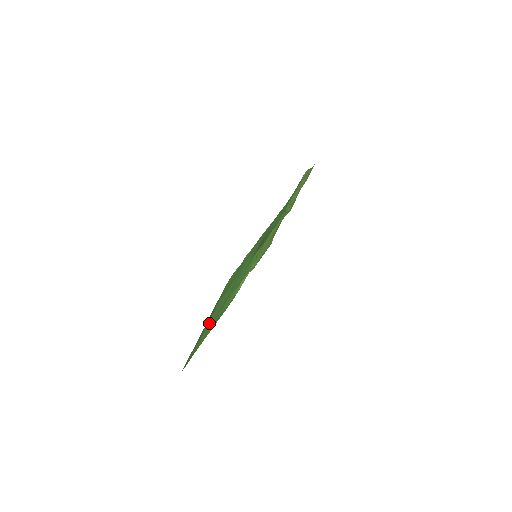
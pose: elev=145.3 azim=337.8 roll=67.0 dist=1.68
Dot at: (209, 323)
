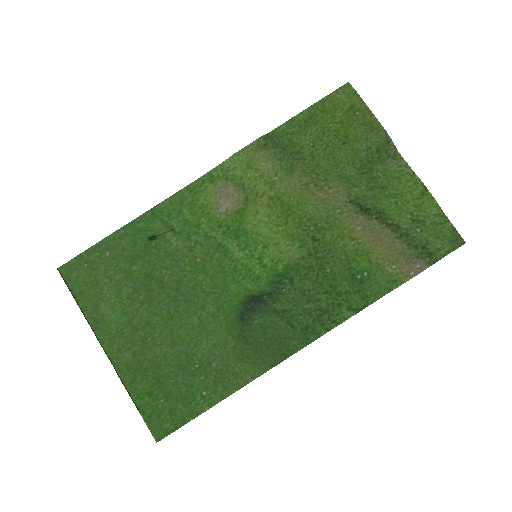
Dot at: (123, 324)
